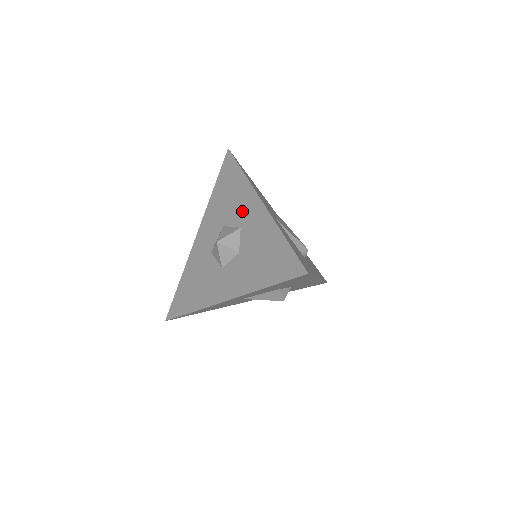
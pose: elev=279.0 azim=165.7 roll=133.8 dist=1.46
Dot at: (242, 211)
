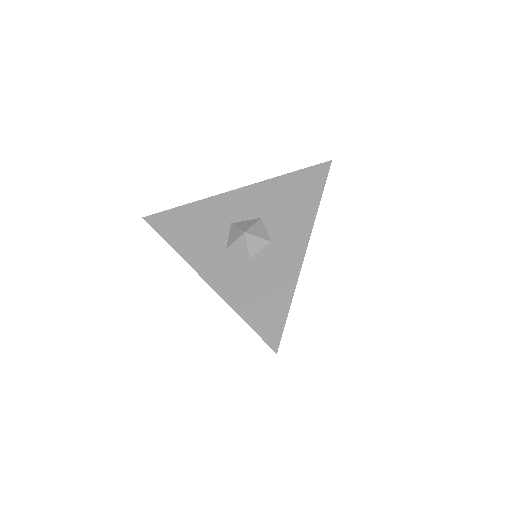
Dot at: (286, 231)
